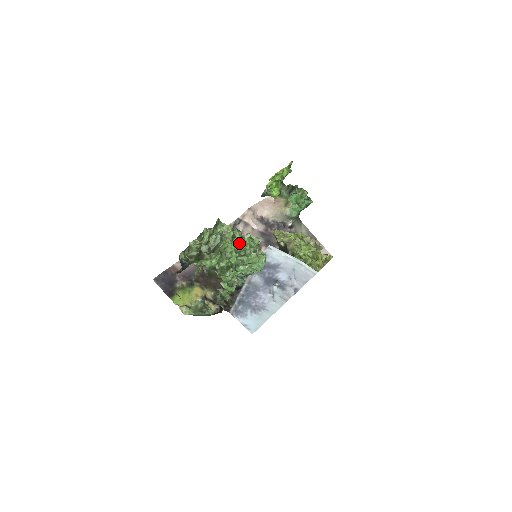
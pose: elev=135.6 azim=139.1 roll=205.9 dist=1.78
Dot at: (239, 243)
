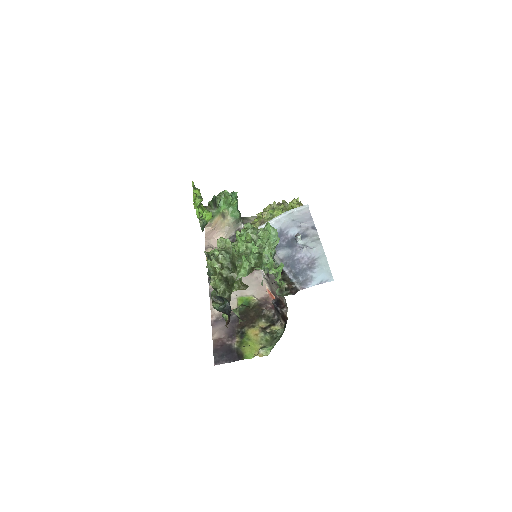
Dot at: (243, 235)
